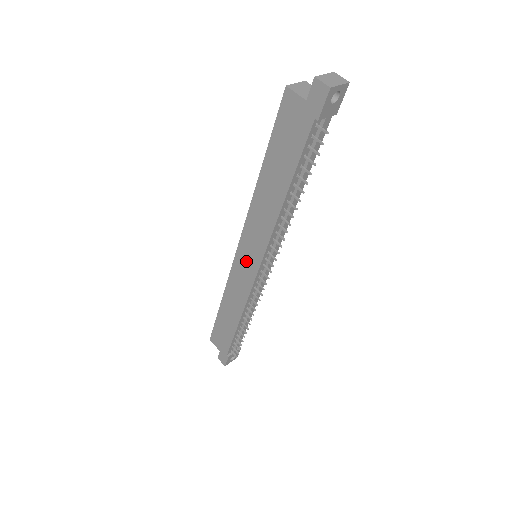
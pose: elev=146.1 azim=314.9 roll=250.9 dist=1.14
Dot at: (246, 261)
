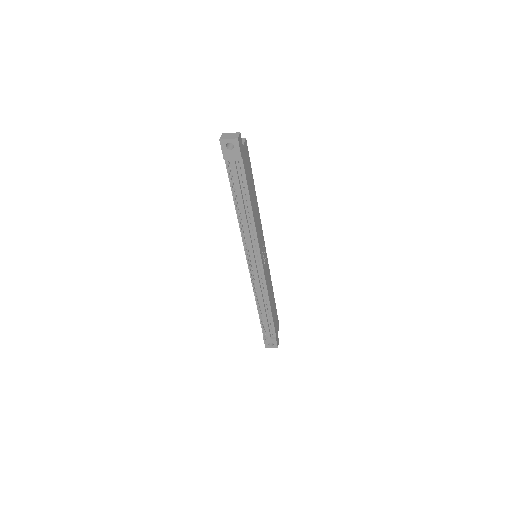
Dot at: occluded
